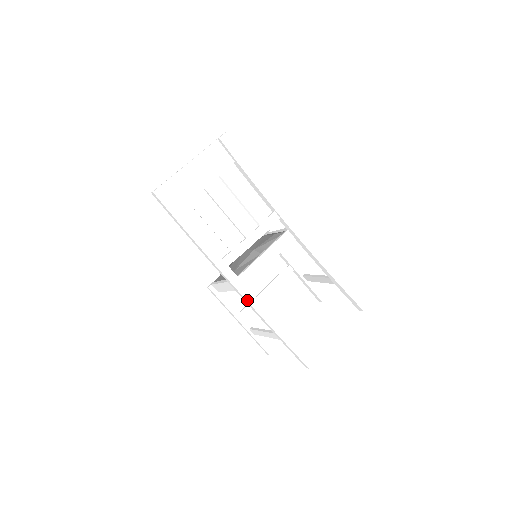
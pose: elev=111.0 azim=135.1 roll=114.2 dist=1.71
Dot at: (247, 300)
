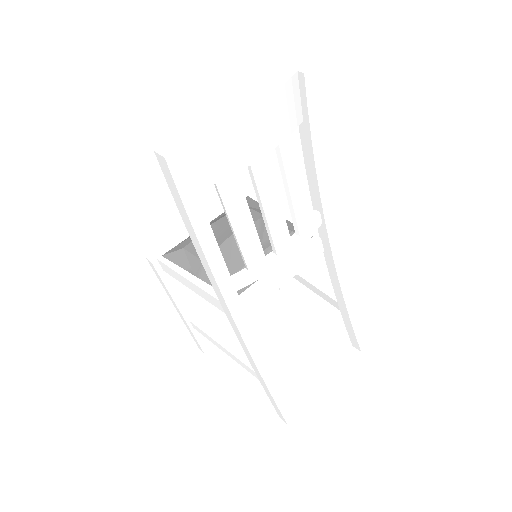
Dot at: (245, 342)
